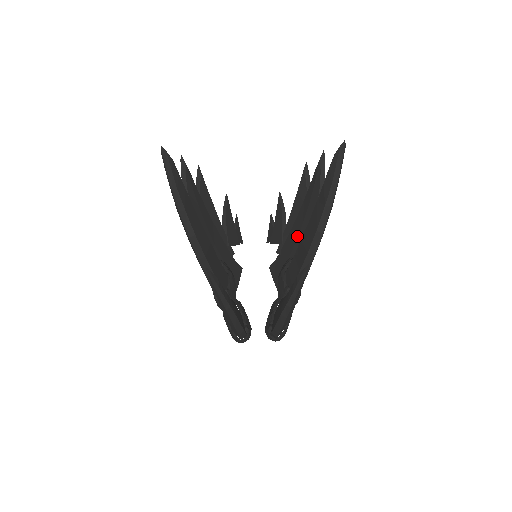
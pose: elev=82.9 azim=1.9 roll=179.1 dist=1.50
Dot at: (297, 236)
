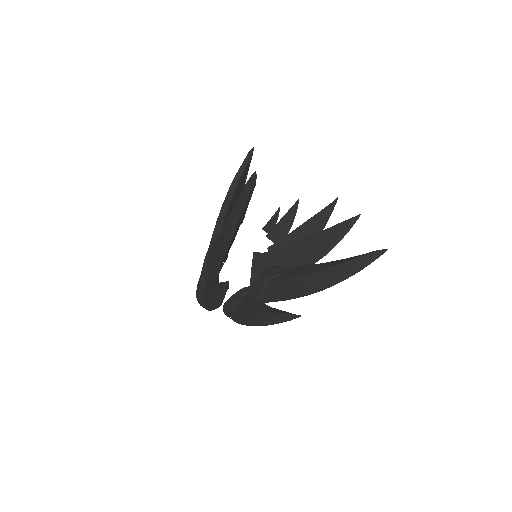
Dot at: (294, 255)
